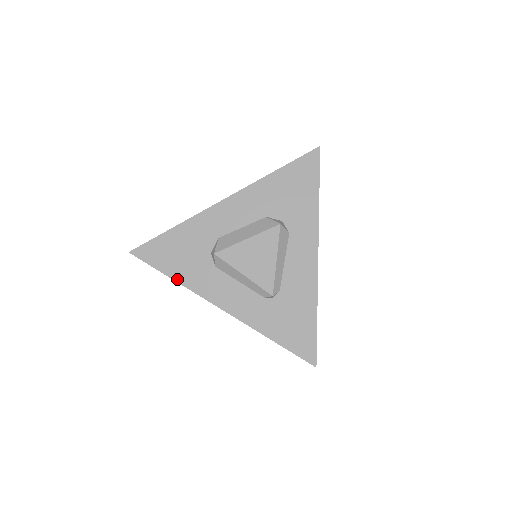
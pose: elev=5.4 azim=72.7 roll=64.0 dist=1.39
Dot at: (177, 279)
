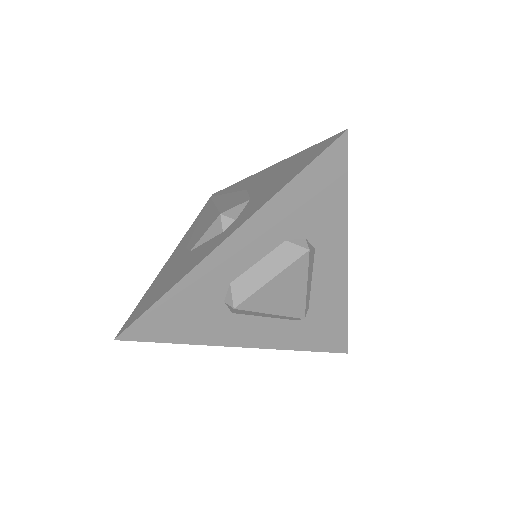
Dot at: (189, 342)
